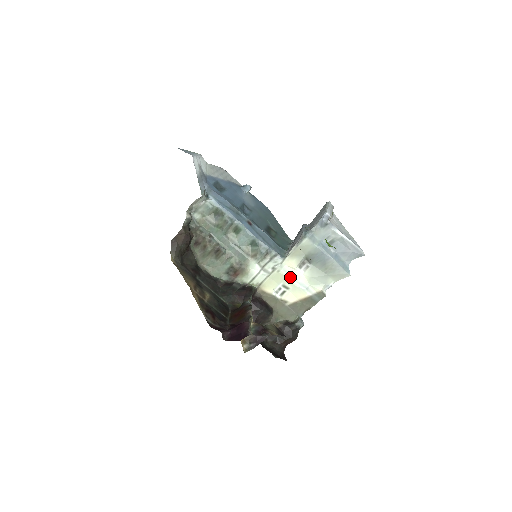
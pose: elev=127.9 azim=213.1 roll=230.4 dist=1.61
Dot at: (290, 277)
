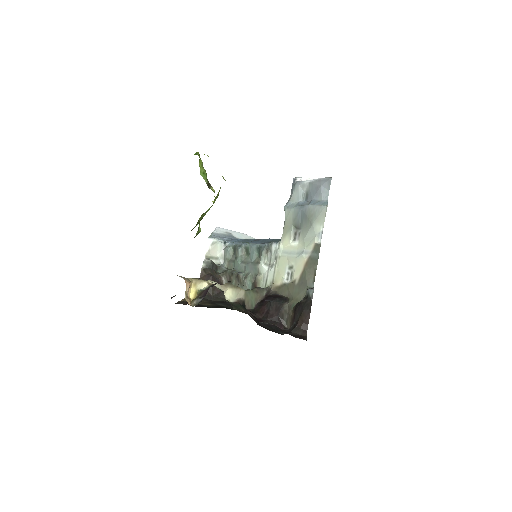
Dot at: (289, 255)
